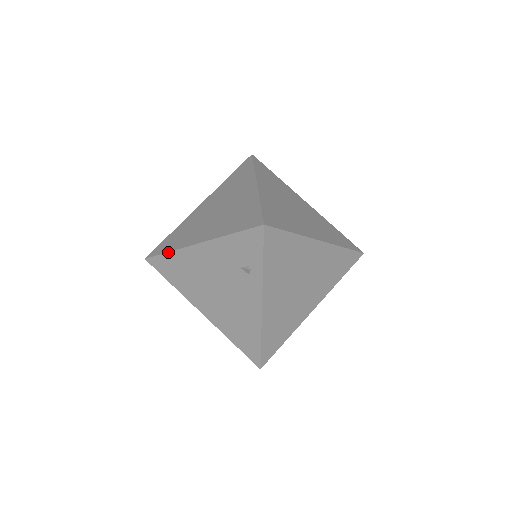
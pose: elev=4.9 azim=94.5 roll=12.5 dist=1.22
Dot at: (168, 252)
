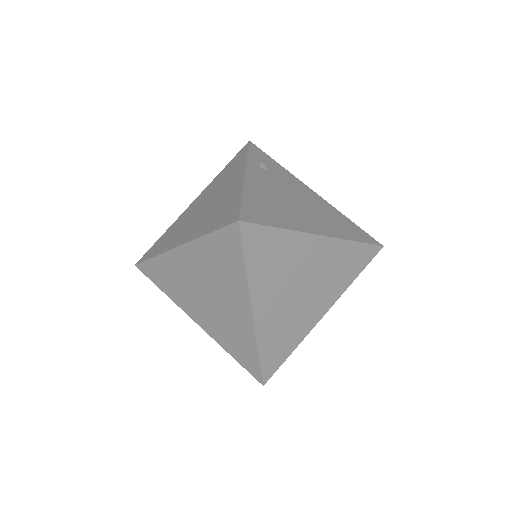
Dot at: occluded
